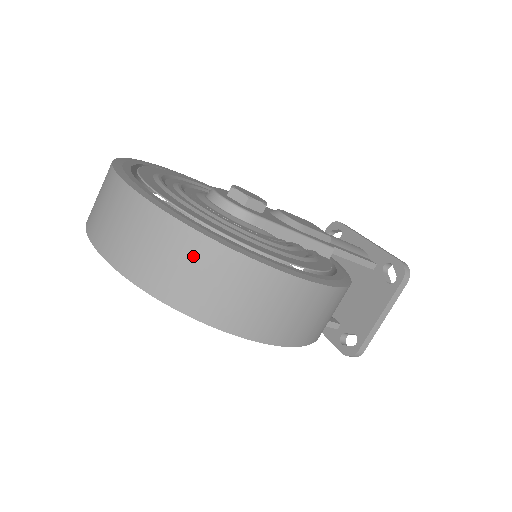
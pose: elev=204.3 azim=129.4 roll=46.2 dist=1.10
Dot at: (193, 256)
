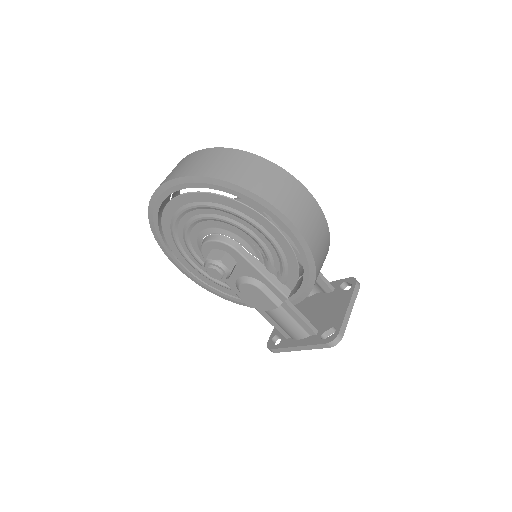
Dot at: (250, 163)
